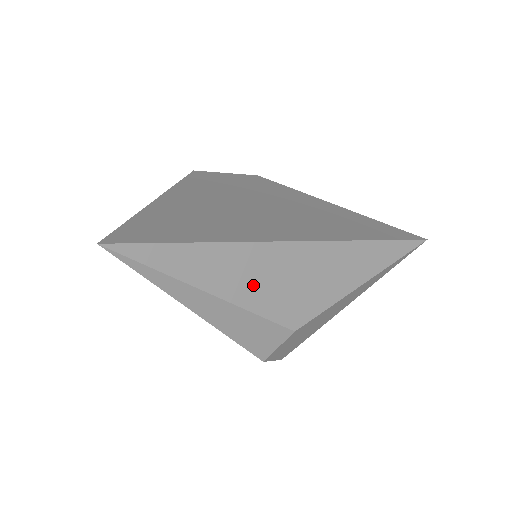
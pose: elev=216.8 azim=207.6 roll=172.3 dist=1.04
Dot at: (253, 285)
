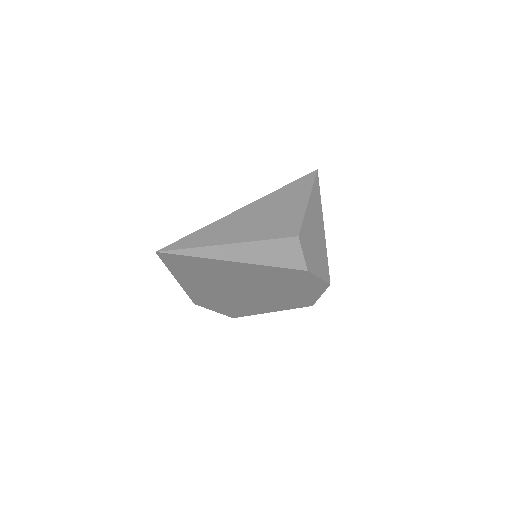
Dot at: (250, 230)
